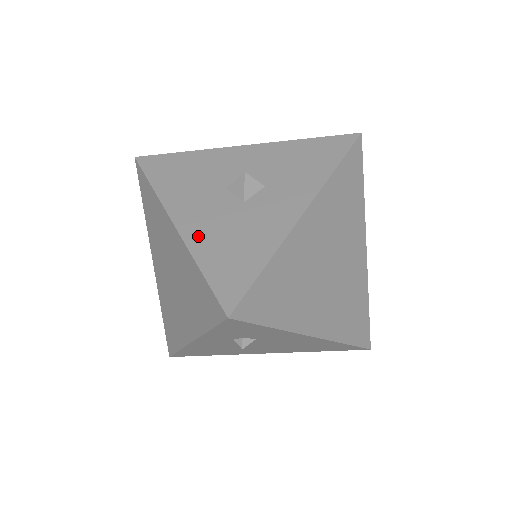
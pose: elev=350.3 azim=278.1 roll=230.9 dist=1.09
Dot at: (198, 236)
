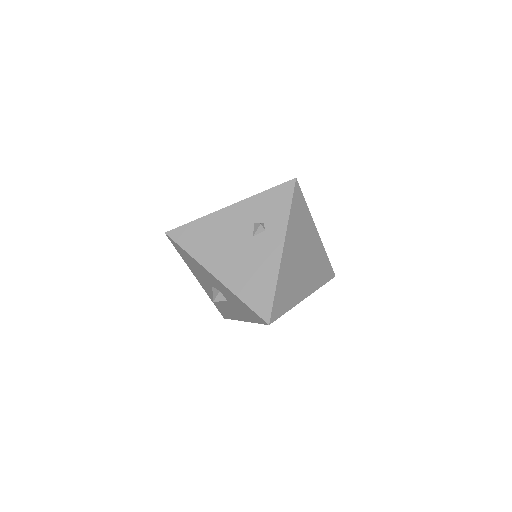
Dot at: (208, 292)
